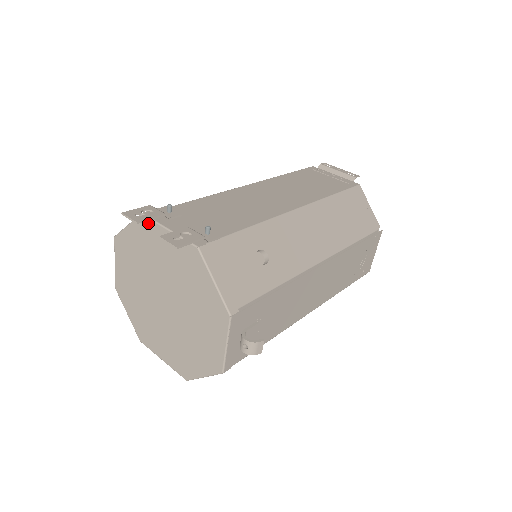
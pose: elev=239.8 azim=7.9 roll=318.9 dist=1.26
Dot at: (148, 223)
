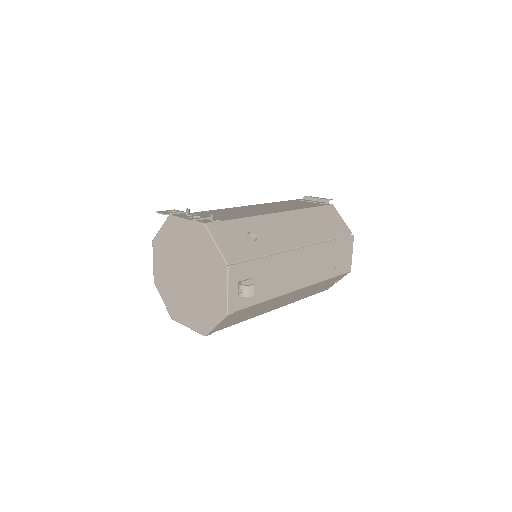
Dot at: (173, 220)
